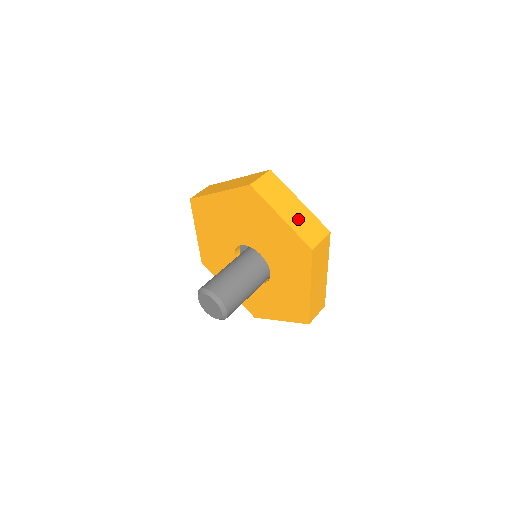
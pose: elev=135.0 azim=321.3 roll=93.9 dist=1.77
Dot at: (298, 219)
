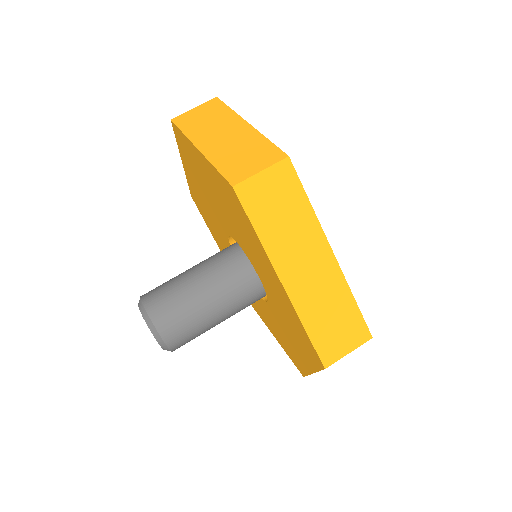
Dot at: (229, 147)
